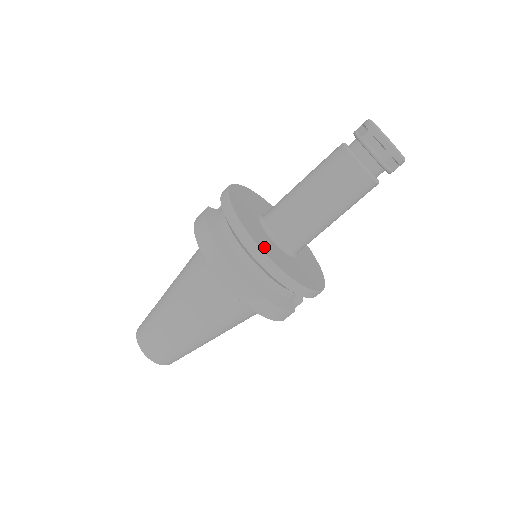
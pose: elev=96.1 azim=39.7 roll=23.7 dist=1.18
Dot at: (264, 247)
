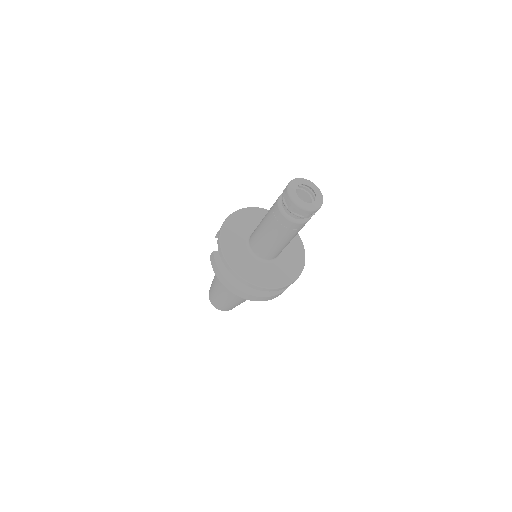
Dot at: (261, 281)
